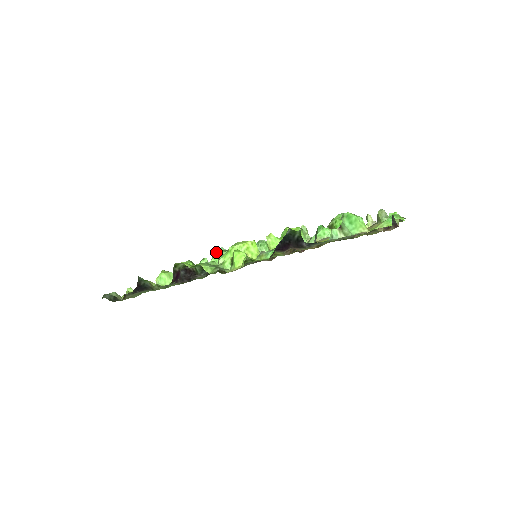
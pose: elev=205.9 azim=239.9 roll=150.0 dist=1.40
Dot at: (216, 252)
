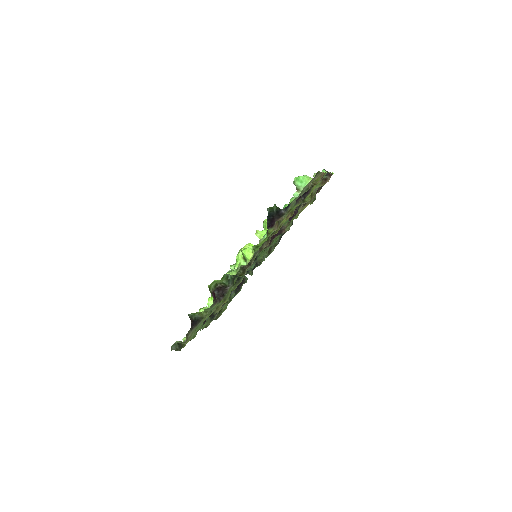
Dot at: occluded
